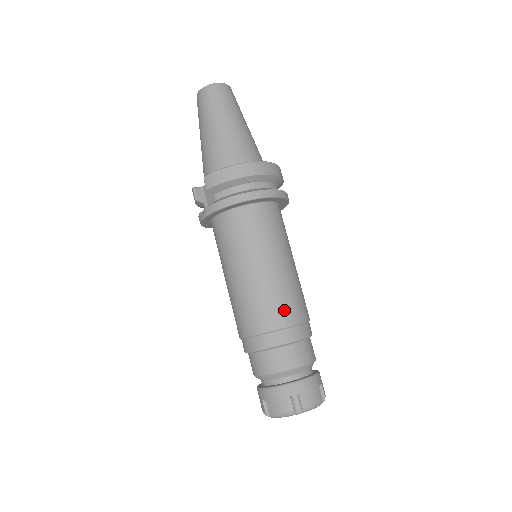
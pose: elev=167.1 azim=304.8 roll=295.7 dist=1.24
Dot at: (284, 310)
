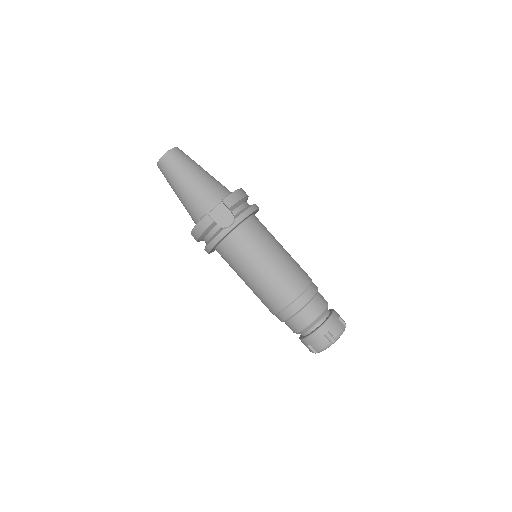
Dot at: (305, 272)
